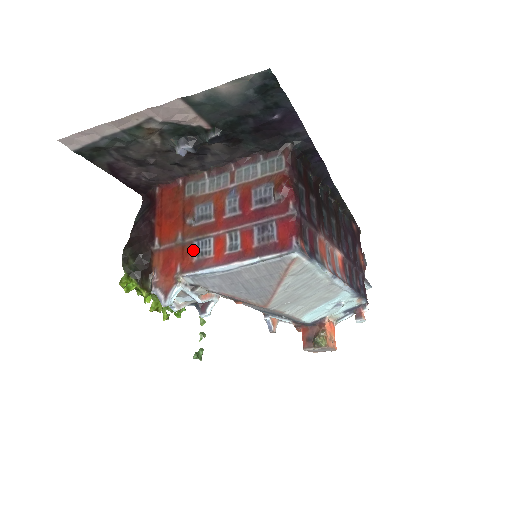
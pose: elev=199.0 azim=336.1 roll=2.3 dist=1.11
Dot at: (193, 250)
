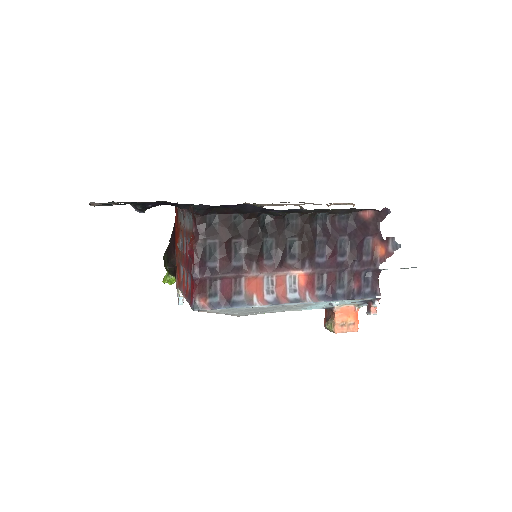
Dot at: (181, 271)
